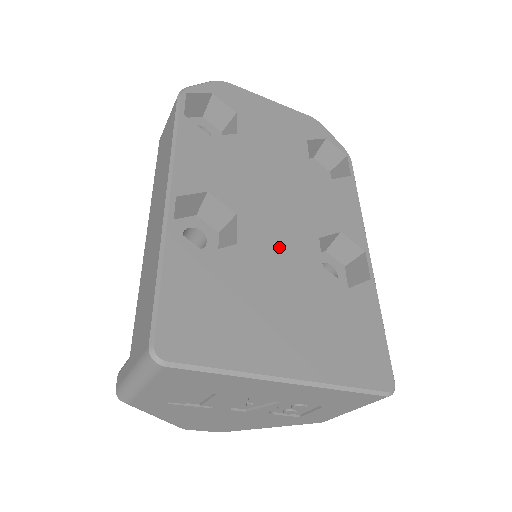
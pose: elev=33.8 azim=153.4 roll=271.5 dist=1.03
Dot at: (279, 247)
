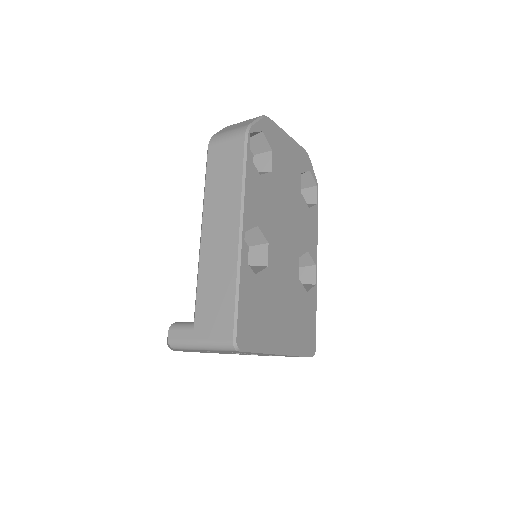
Dot at: (284, 266)
